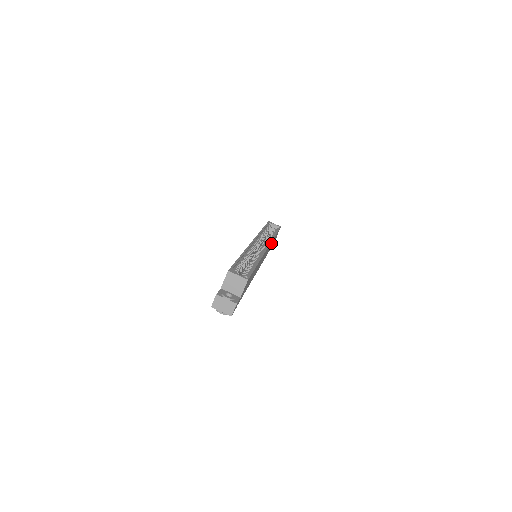
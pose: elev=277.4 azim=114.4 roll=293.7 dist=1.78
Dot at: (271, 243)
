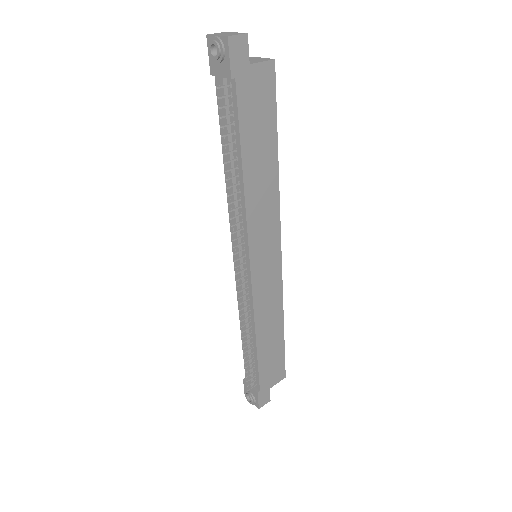
Dot at: (276, 307)
